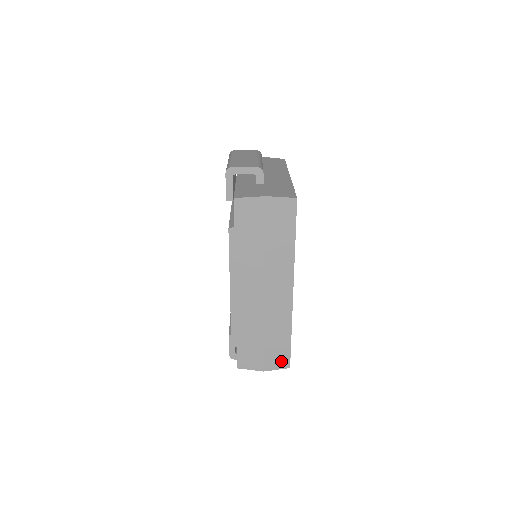
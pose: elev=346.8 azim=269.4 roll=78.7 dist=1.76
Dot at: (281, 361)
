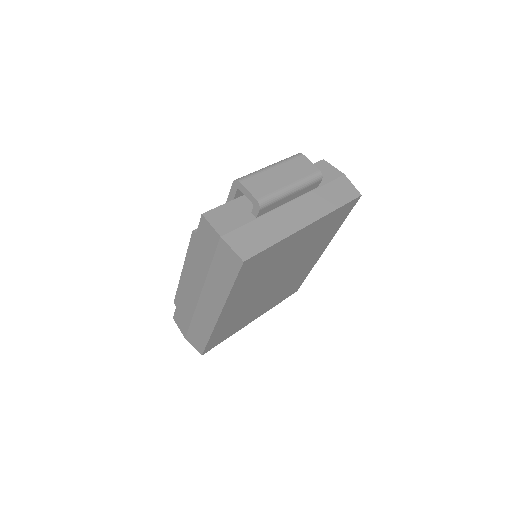
Dot at: (198, 346)
